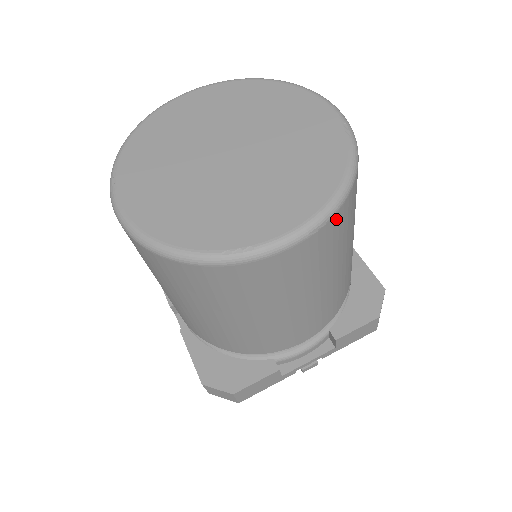
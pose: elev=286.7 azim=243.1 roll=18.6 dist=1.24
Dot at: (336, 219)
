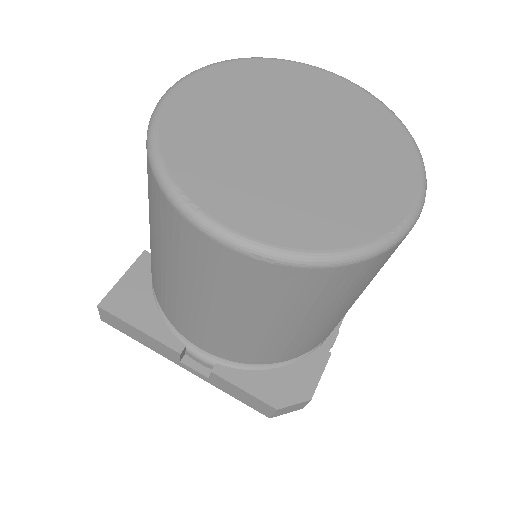
Dot at: occluded
